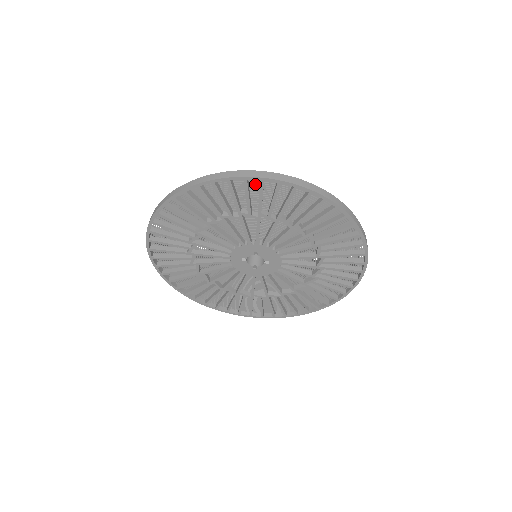
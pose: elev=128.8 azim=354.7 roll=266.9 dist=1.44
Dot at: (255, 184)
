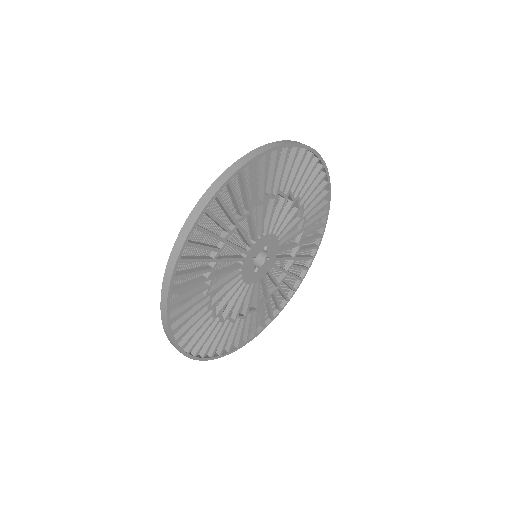
Dot at: occluded
